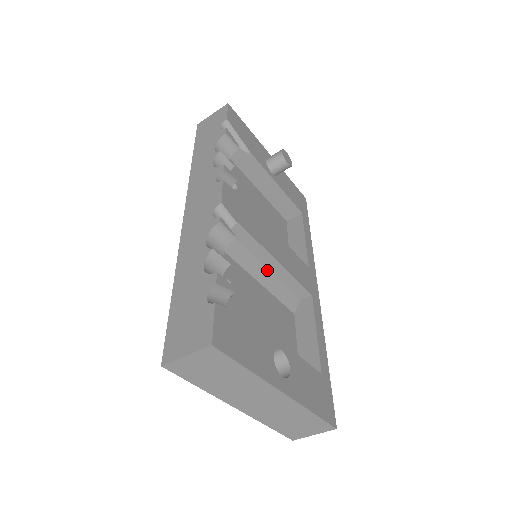
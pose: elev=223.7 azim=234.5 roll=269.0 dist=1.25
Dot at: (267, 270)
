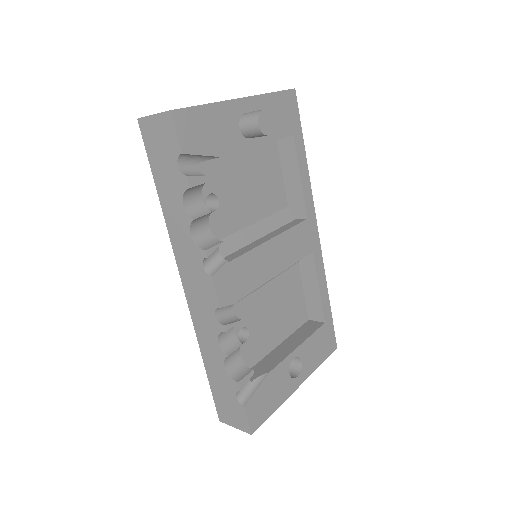
Dot at: occluded
